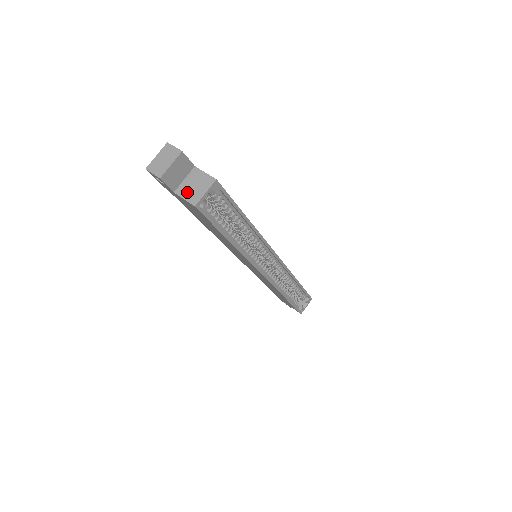
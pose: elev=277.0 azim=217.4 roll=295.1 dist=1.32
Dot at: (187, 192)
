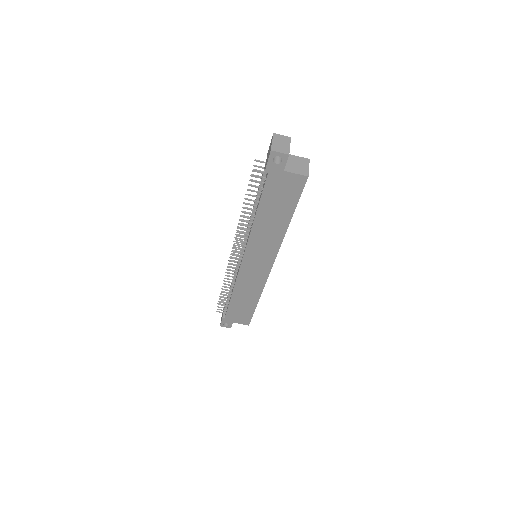
Dot at: (295, 169)
